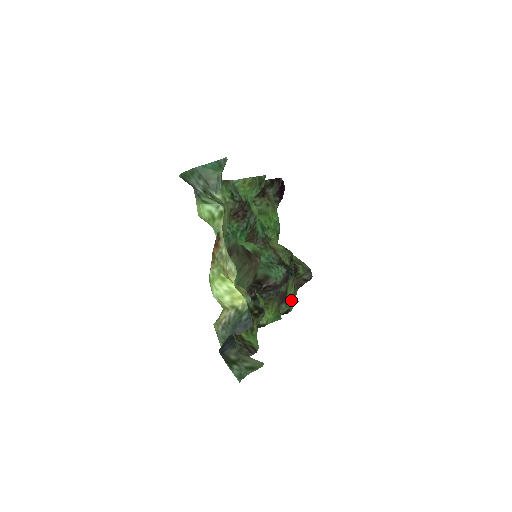
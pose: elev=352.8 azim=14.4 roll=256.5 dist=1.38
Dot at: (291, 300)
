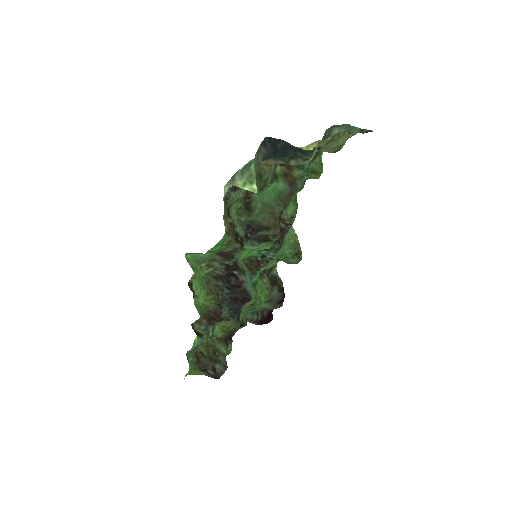
Dot at: (210, 335)
